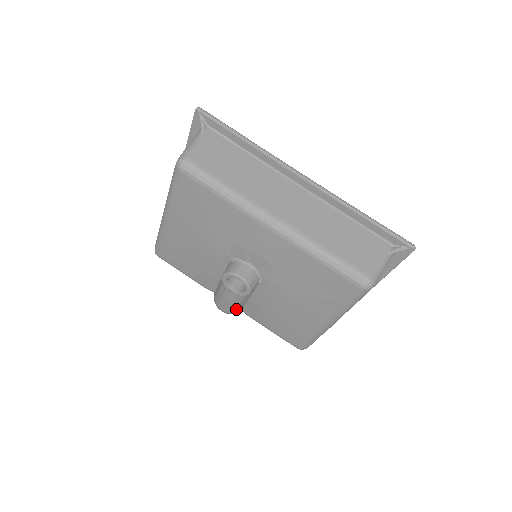
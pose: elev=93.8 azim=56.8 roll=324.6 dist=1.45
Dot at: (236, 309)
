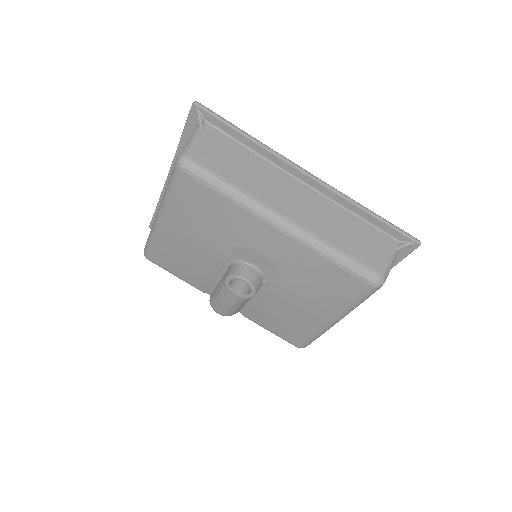
Dot at: (234, 311)
